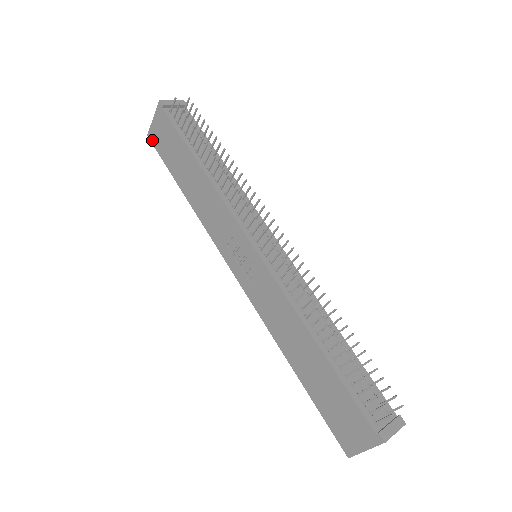
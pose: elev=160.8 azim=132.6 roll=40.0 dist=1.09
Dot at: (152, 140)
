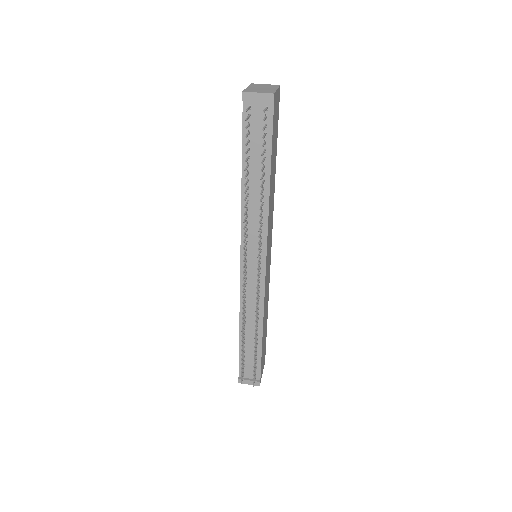
Dot at: occluded
